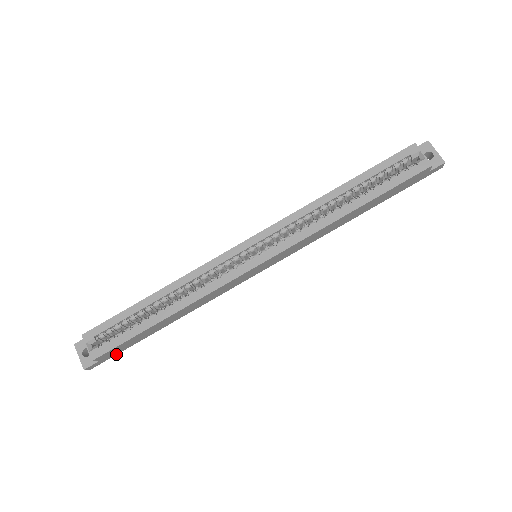
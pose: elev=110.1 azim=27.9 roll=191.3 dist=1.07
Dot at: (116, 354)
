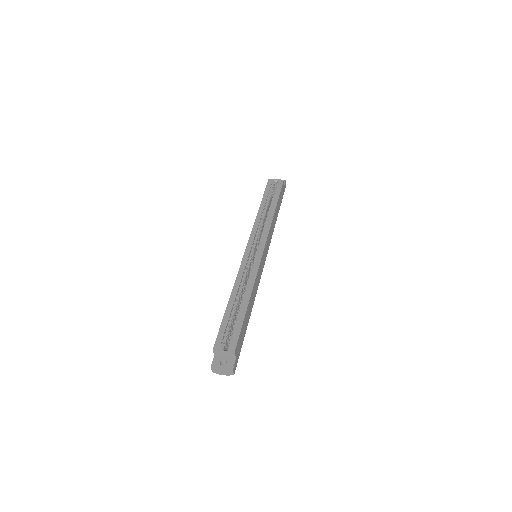
Dot at: (239, 353)
